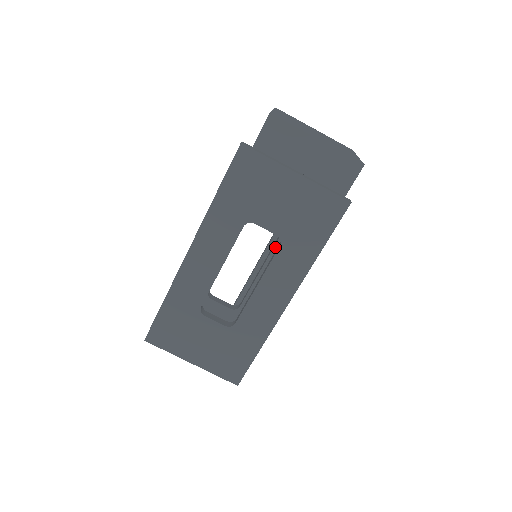
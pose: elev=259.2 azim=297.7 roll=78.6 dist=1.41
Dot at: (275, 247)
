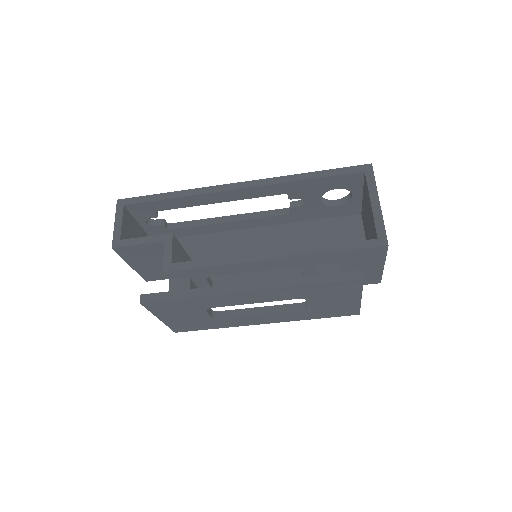
Dot at: occluded
